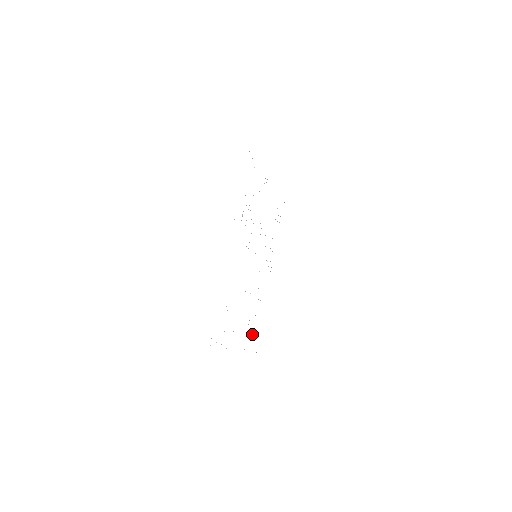
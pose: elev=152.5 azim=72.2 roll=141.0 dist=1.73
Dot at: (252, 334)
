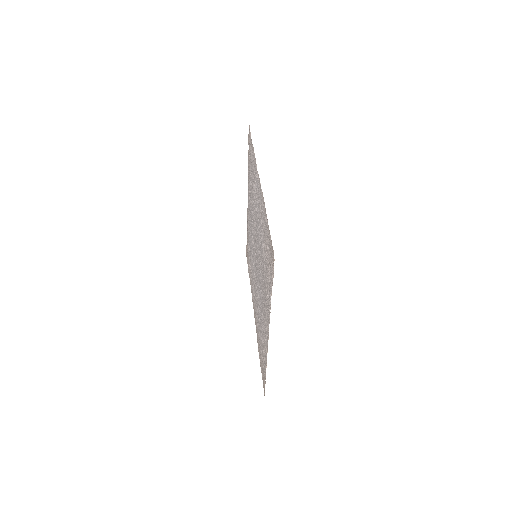
Dot at: (263, 353)
